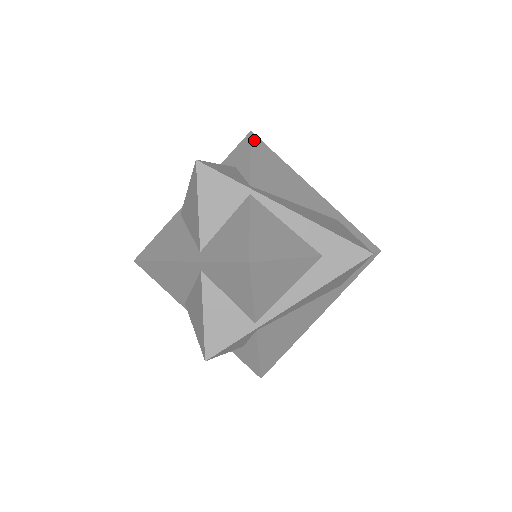
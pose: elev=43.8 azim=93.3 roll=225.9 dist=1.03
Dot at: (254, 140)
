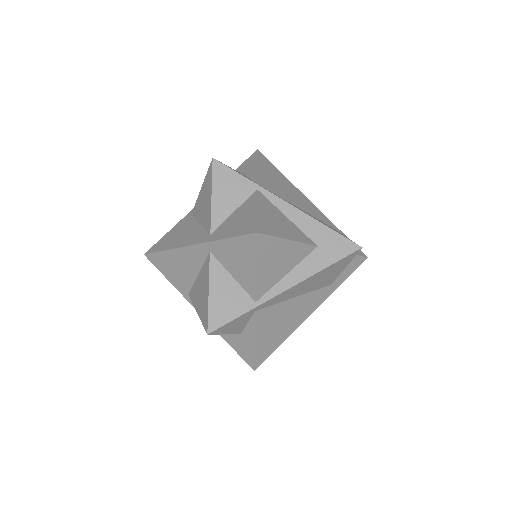
Dot at: (260, 156)
